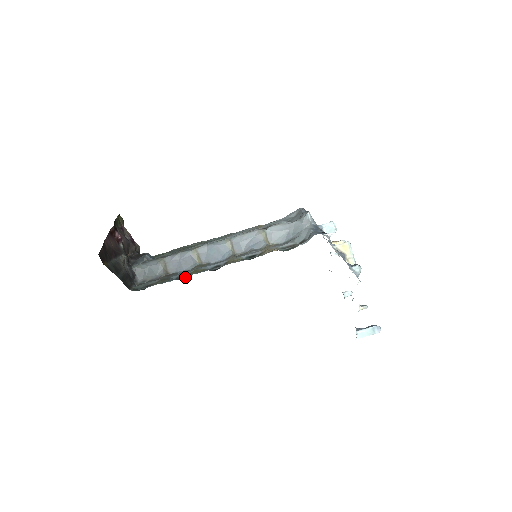
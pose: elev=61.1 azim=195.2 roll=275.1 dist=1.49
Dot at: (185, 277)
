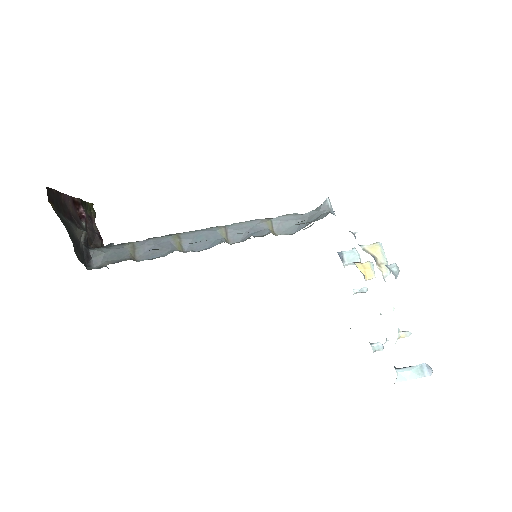
Dot at: occluded
